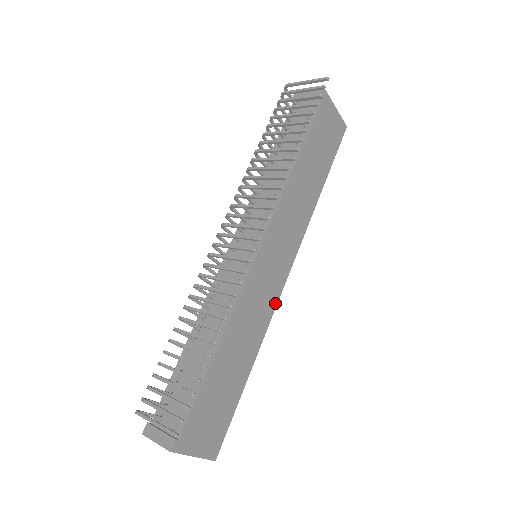
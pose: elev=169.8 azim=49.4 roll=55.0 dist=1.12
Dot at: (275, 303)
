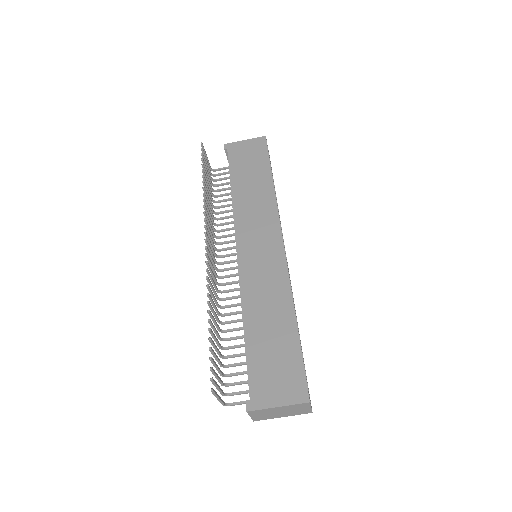
Dot at: (284, 266)
